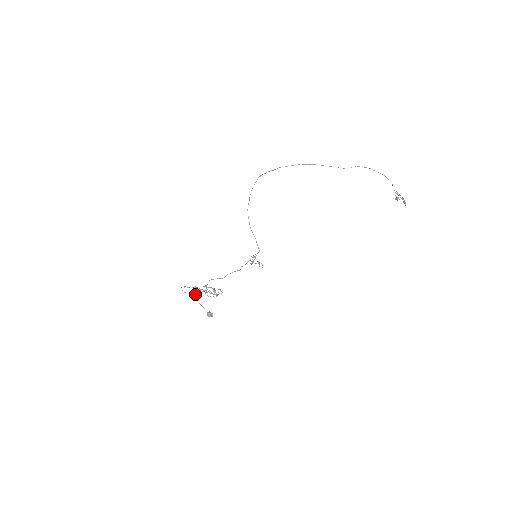
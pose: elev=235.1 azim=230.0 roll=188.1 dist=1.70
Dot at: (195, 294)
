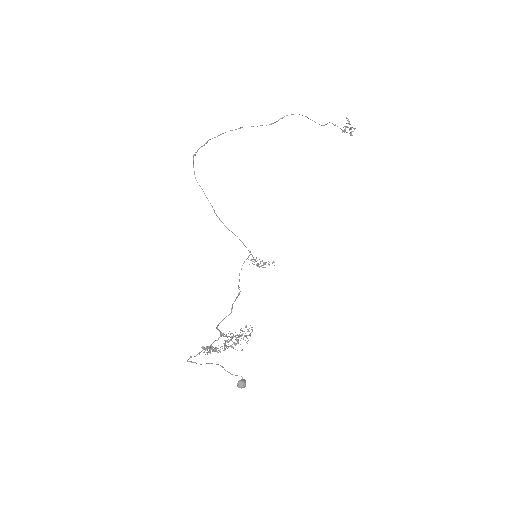
Dot at: occluded
